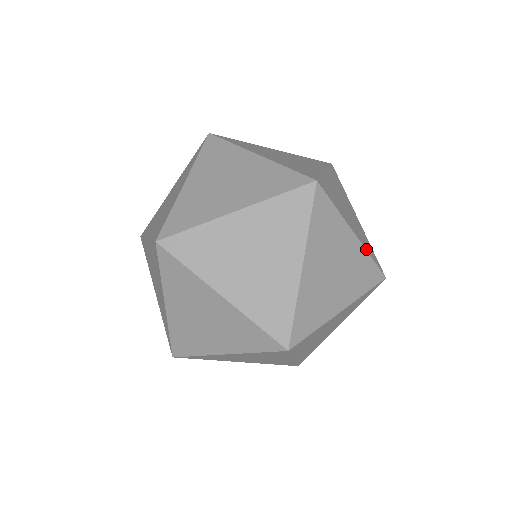
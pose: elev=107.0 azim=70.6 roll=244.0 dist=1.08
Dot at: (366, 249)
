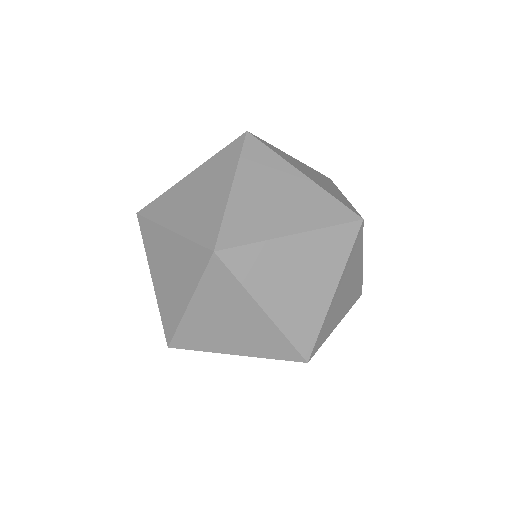
Dot at: occluded
